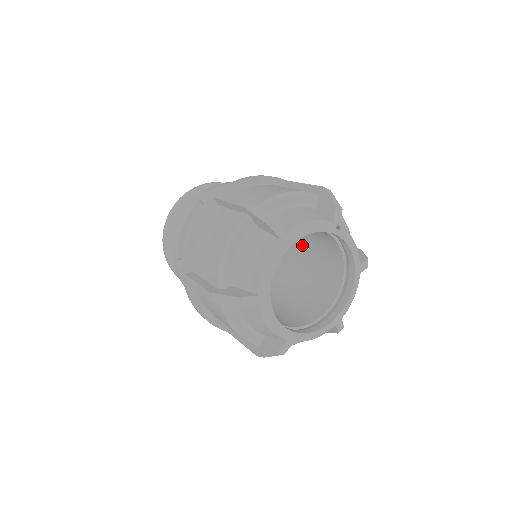
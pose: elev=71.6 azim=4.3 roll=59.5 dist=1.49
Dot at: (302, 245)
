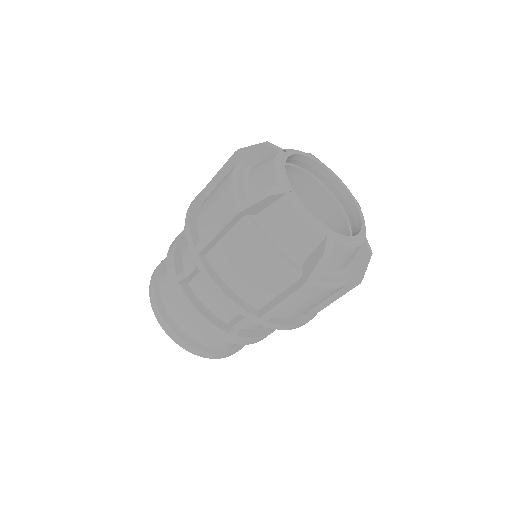
Dot at: occluded
